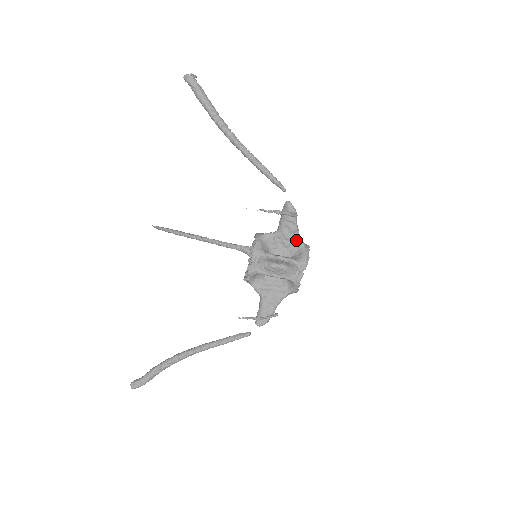
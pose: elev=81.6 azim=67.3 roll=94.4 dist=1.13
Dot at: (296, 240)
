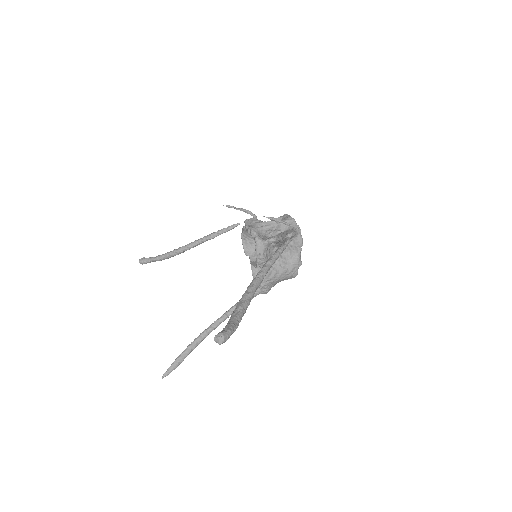
Dot at: occluded
